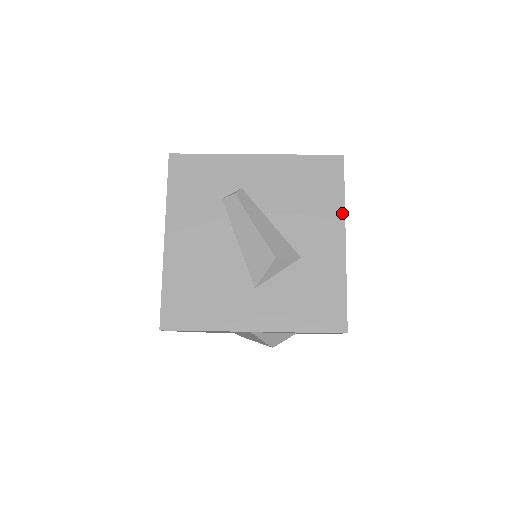
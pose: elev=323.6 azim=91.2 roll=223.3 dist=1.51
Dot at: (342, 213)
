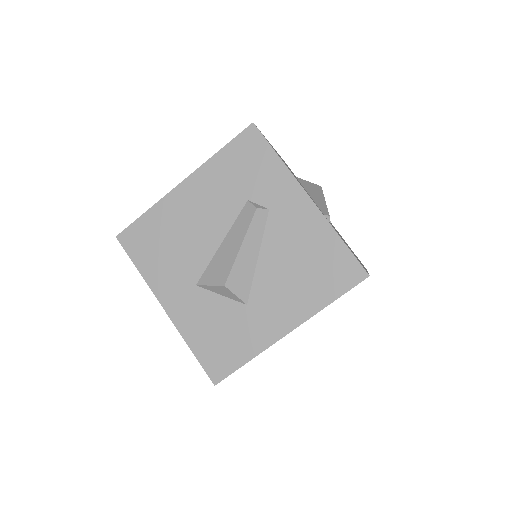
Dot at: (312, 313)
